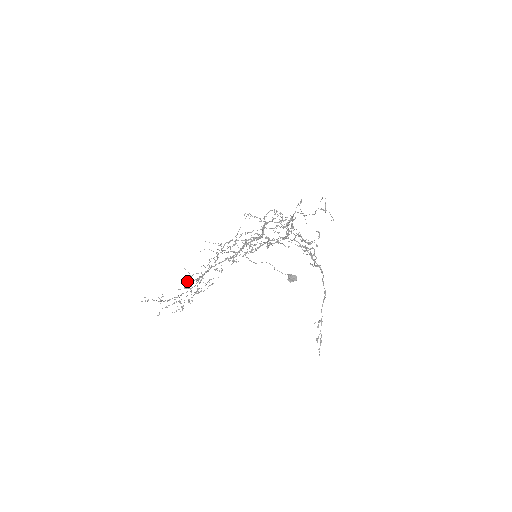
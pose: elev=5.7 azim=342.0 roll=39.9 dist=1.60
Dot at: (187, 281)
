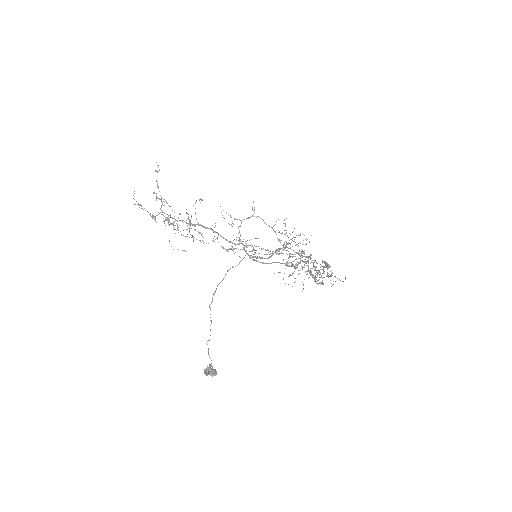
Dot at: occluded
